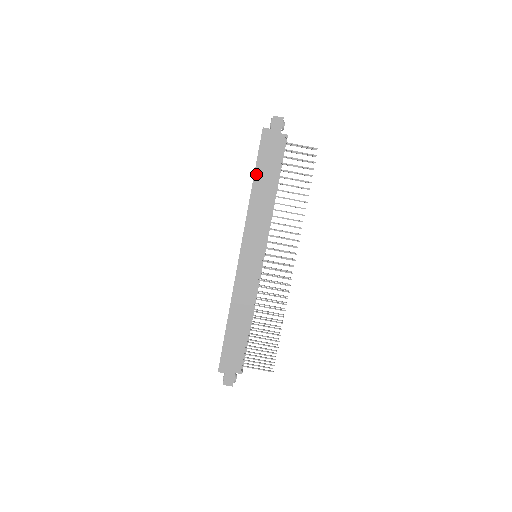
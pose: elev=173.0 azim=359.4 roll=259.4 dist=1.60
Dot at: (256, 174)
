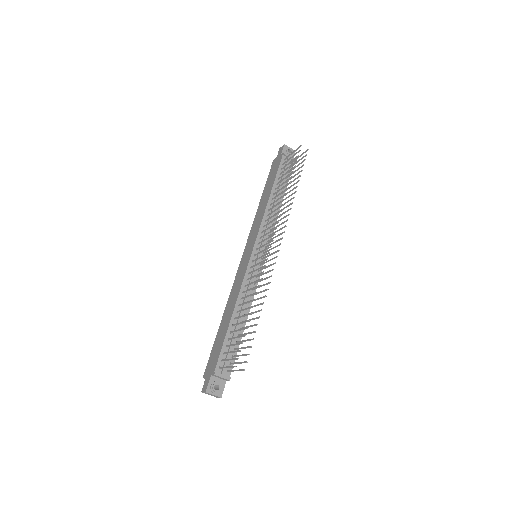
Dot at: (264, 192)
